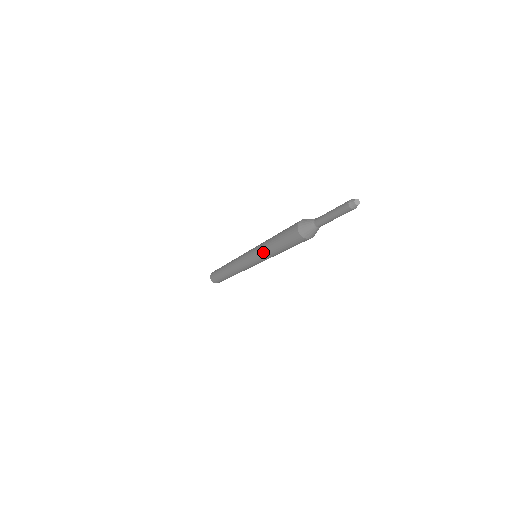
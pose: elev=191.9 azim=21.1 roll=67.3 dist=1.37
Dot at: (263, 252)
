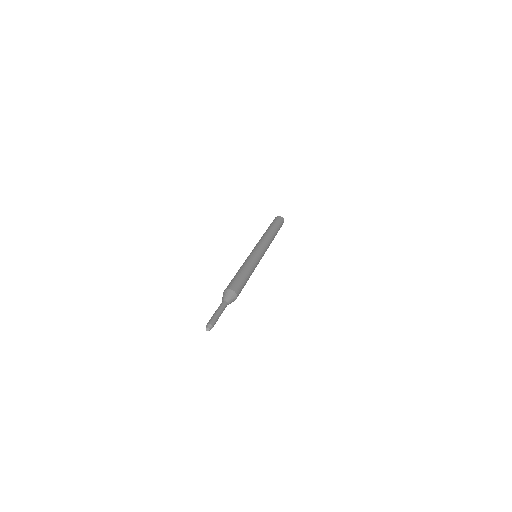
Dot at: occluded
